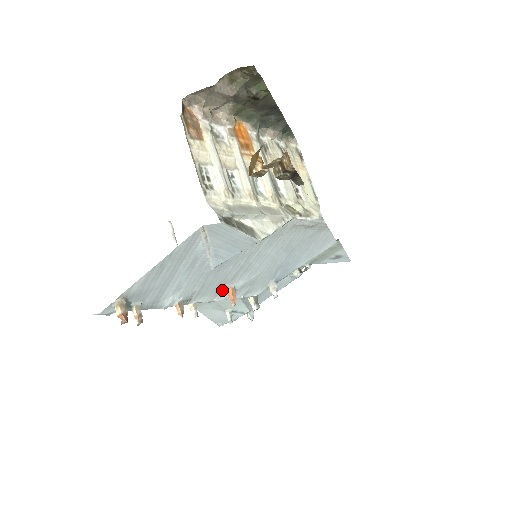
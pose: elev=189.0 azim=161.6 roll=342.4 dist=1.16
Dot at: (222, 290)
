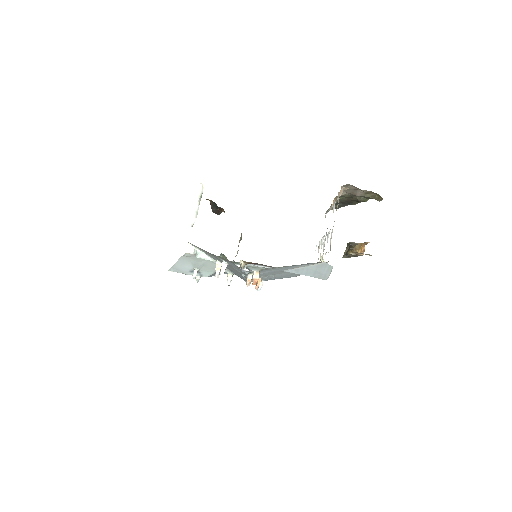
Dot at: occluded
